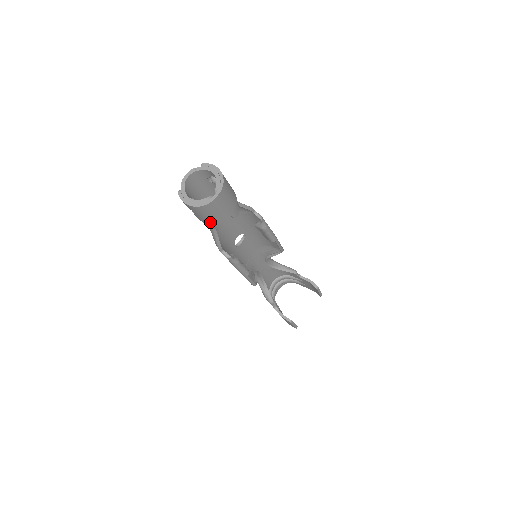
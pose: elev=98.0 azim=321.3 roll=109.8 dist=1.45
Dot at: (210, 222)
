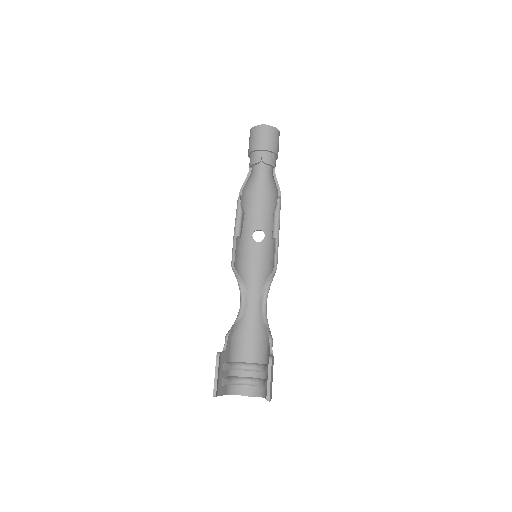
Dot at: (250, 149)
